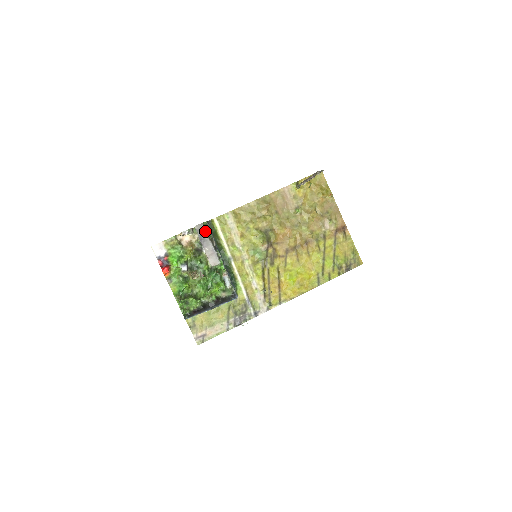
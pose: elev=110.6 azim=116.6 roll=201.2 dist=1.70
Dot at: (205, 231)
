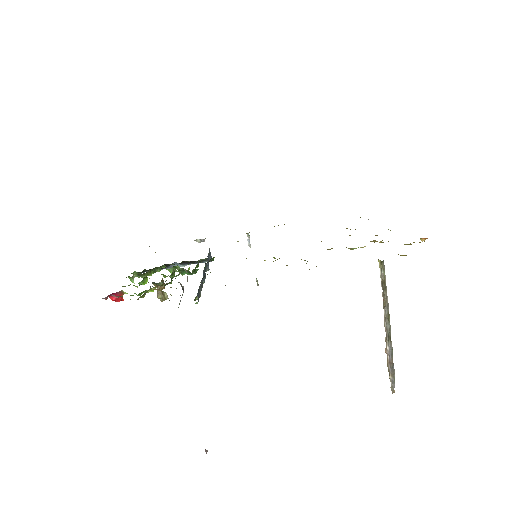
Dot at: occluded
